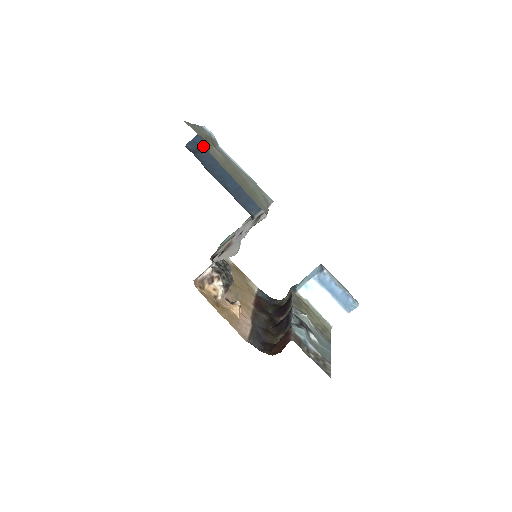
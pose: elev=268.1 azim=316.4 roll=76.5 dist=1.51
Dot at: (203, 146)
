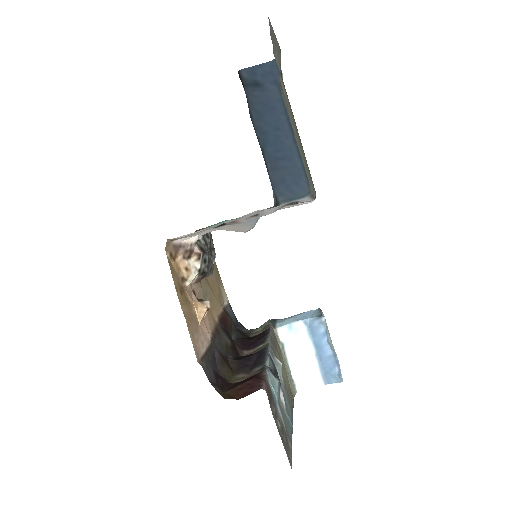
Dot at: (262, 82)
